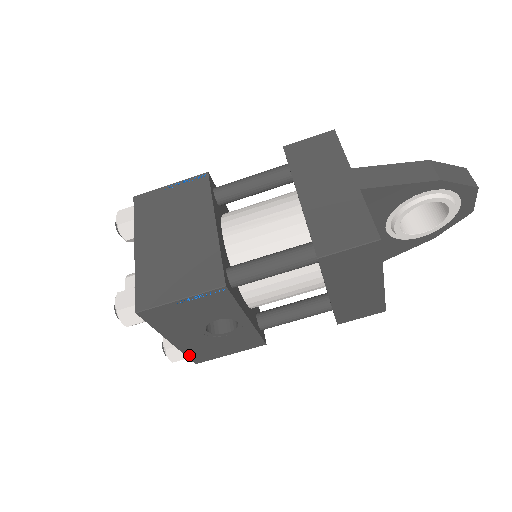
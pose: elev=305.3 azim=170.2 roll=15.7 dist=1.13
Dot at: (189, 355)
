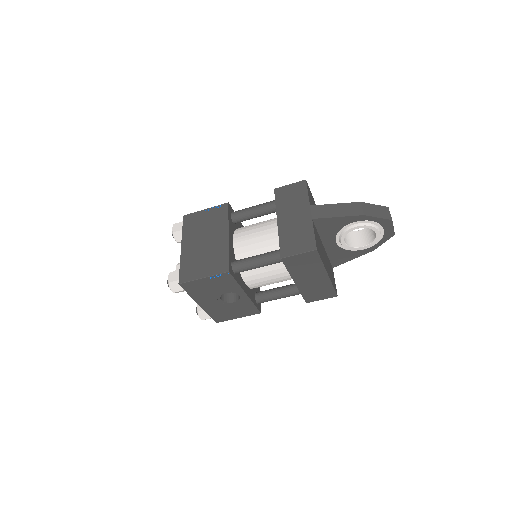
Dot at: (212, 316)
